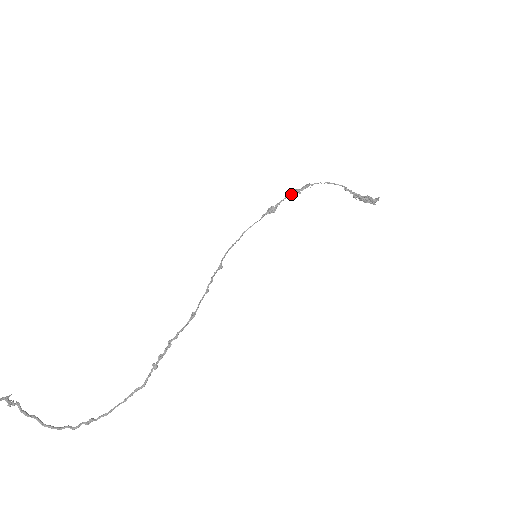
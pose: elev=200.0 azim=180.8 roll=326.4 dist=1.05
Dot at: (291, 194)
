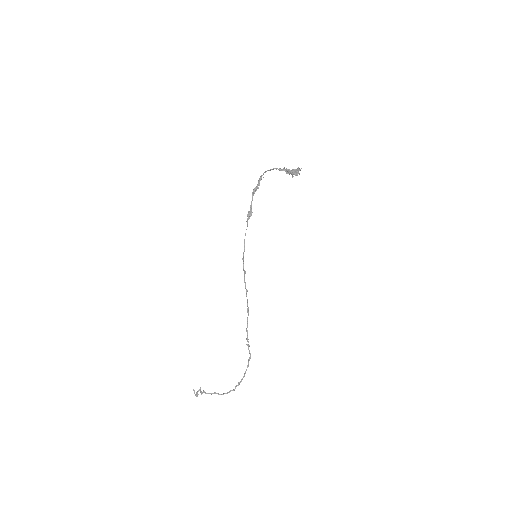
Dot at: (253, 195)
